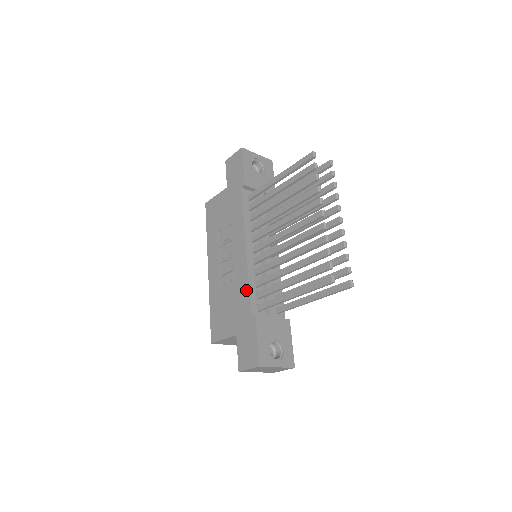
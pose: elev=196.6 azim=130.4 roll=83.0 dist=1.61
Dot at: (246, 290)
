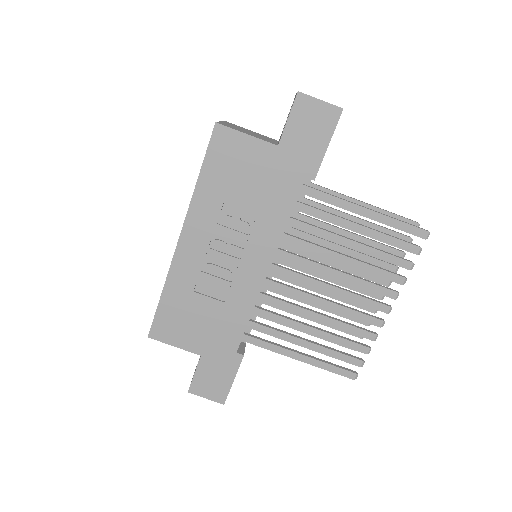
Dot at: (243, 321)
